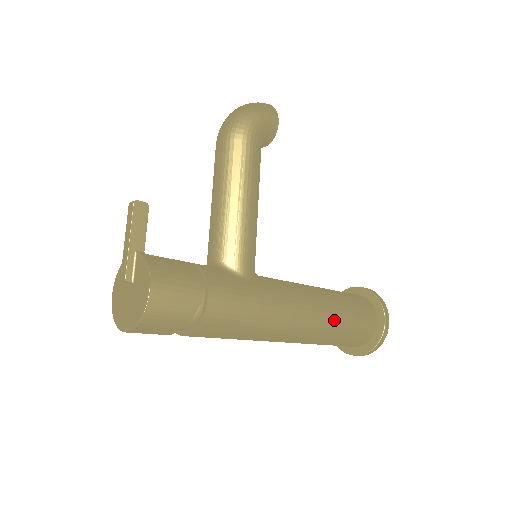
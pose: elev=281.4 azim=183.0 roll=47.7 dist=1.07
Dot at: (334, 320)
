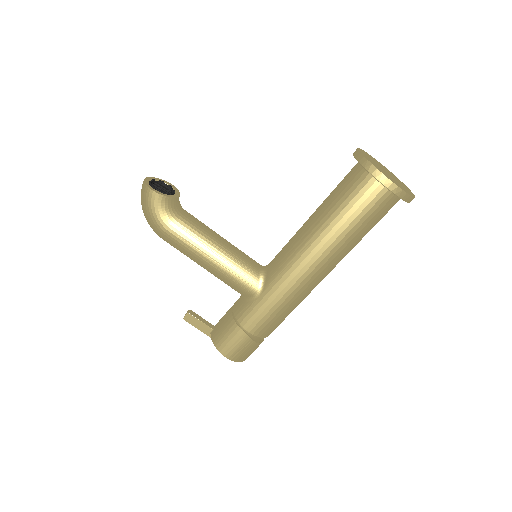
Dot at: (339, 242)
